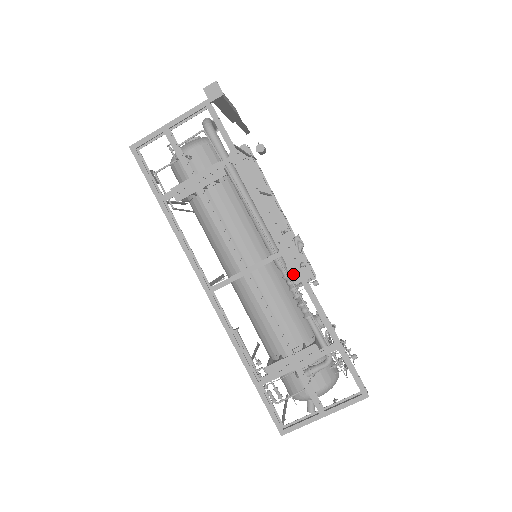
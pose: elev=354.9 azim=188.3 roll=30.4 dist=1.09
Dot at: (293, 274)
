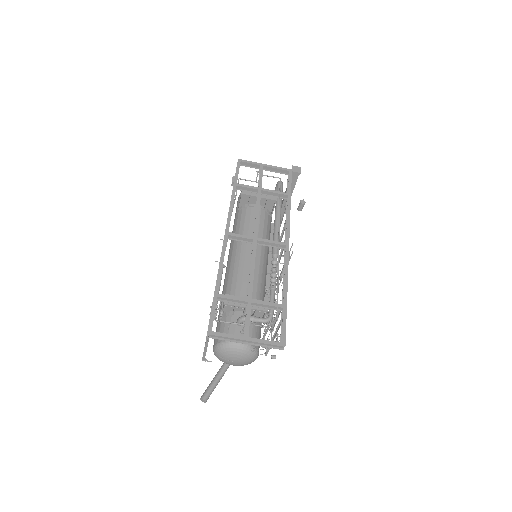
Dot at: occluded
